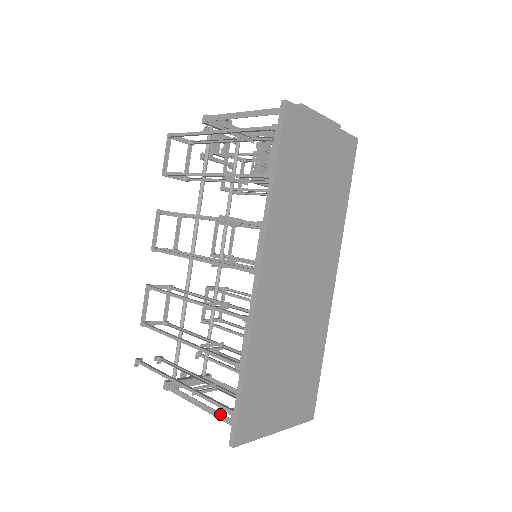
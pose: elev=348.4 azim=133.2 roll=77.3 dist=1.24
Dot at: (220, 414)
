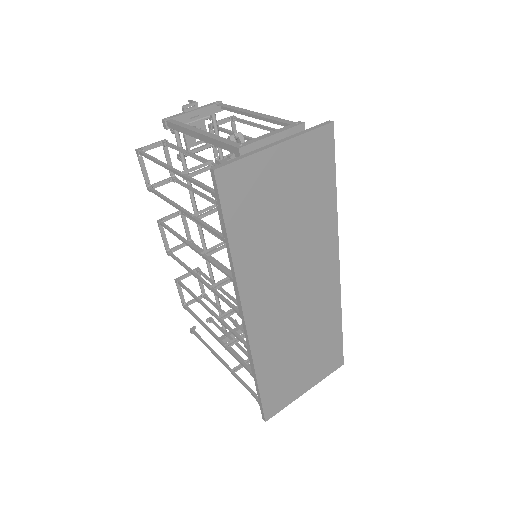
Dot at: occluded
